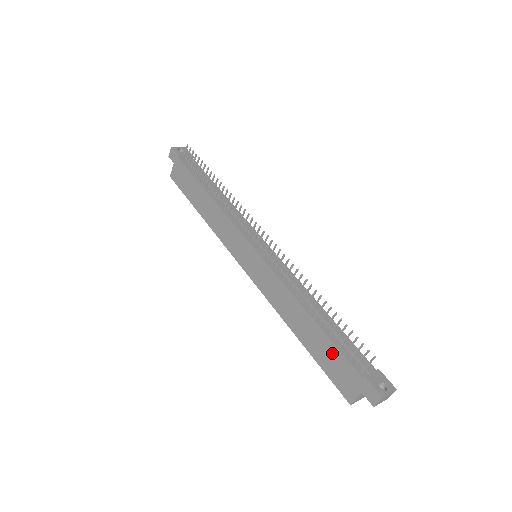
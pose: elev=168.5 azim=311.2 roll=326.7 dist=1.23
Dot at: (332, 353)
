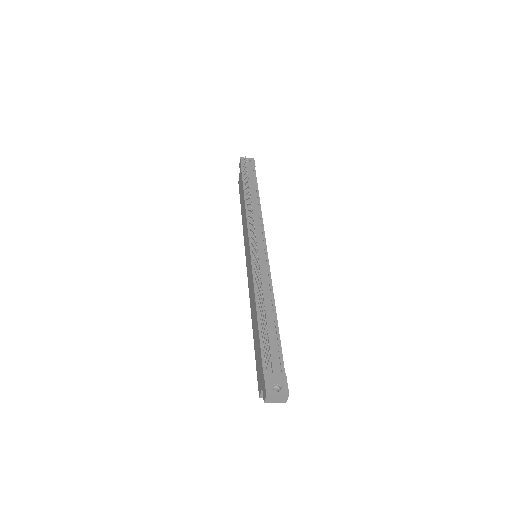
Dot at: (258, 348)
